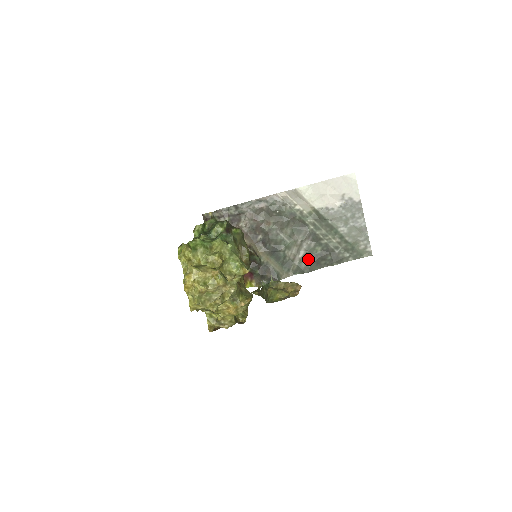
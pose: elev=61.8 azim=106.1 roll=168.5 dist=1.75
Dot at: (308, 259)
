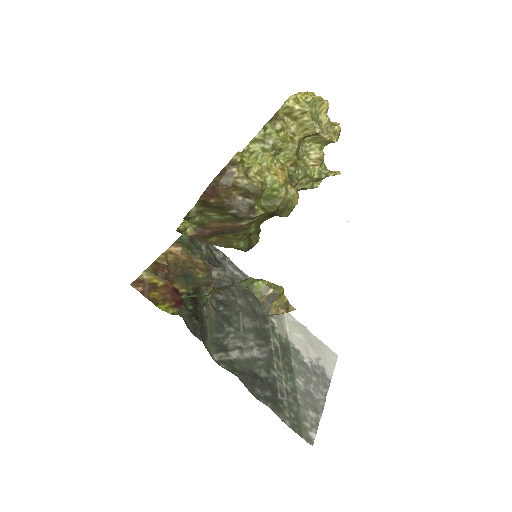
Dot at: (246, 368)
